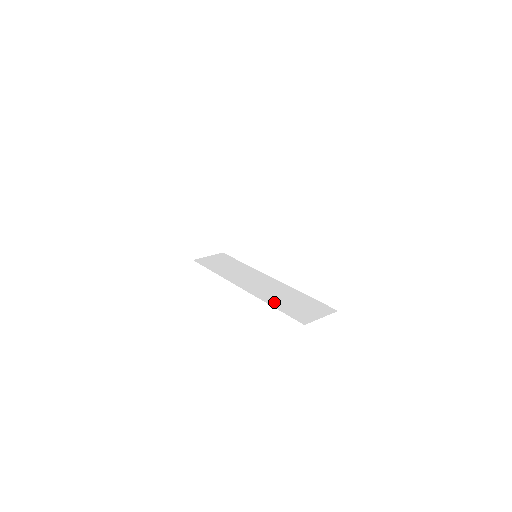
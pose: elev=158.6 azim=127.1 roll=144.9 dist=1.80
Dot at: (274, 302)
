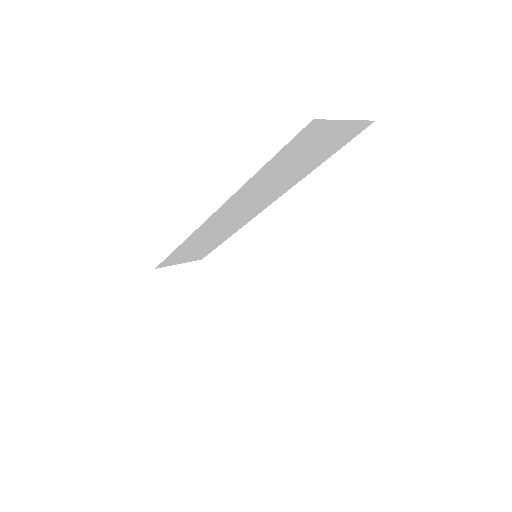
Dot at: occluded
